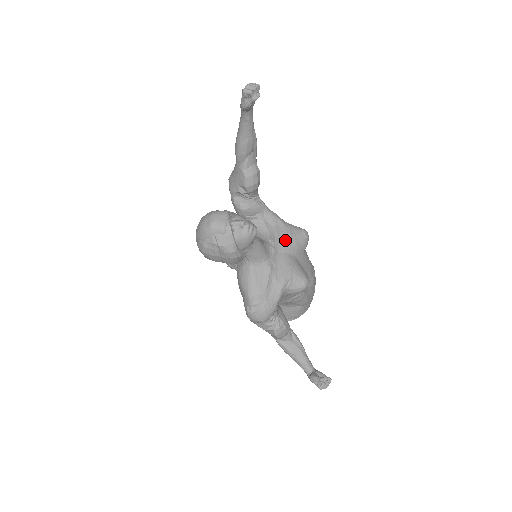
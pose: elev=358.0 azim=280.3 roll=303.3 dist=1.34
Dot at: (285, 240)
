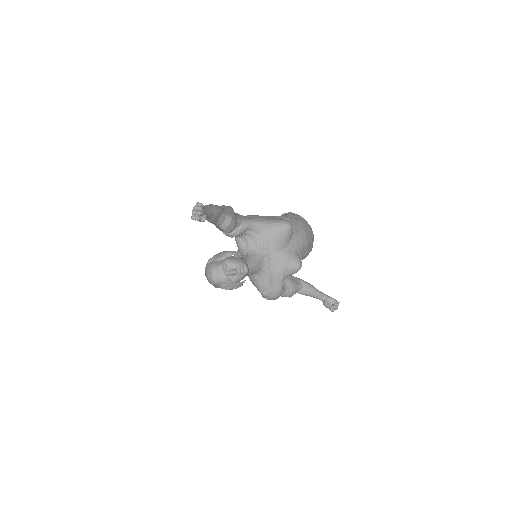
Dot at: (273, 243)
